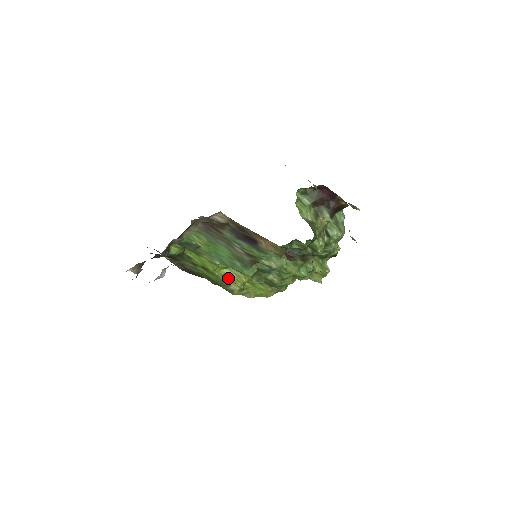
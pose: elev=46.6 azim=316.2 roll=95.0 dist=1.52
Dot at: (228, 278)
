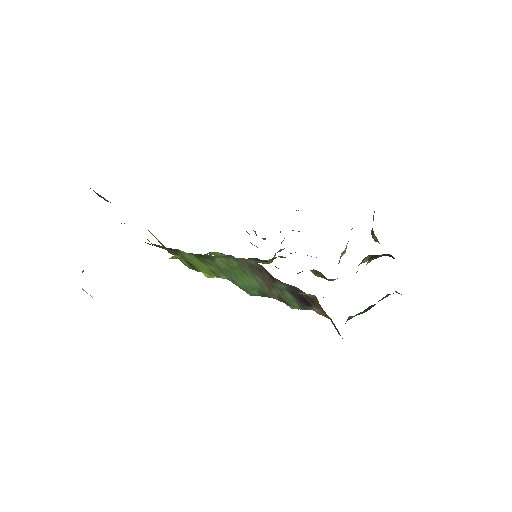
Dot at: occluded
